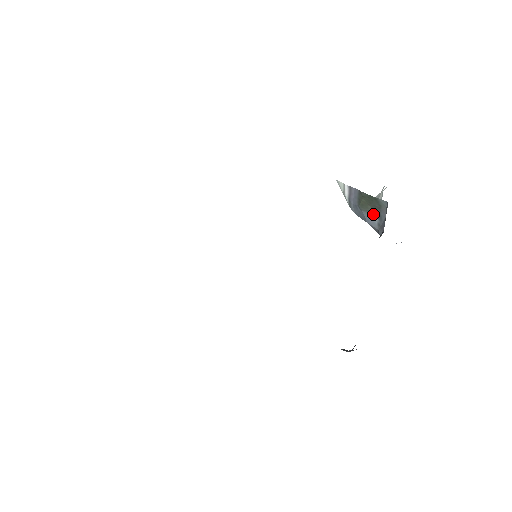
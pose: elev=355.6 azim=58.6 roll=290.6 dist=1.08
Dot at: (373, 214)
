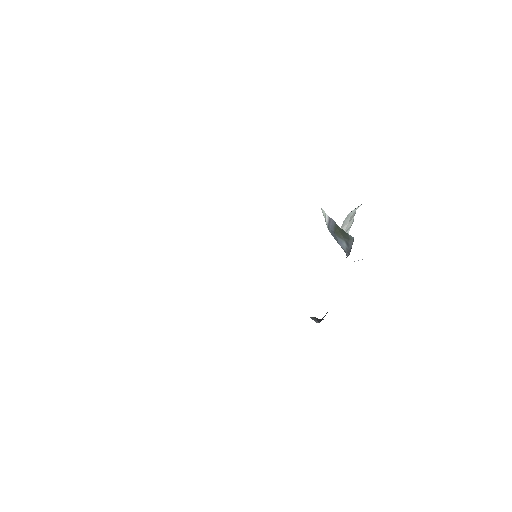
Dot at: (344, 241)
